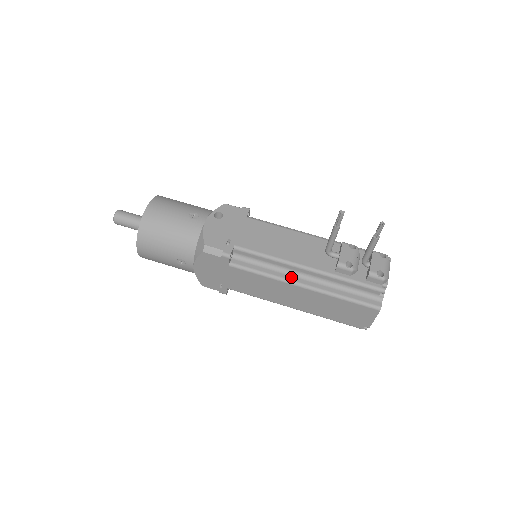
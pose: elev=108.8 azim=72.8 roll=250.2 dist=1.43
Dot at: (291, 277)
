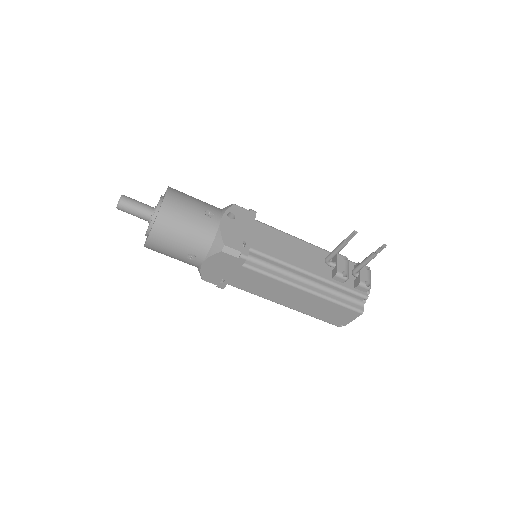
Dot at: (295, 280)
